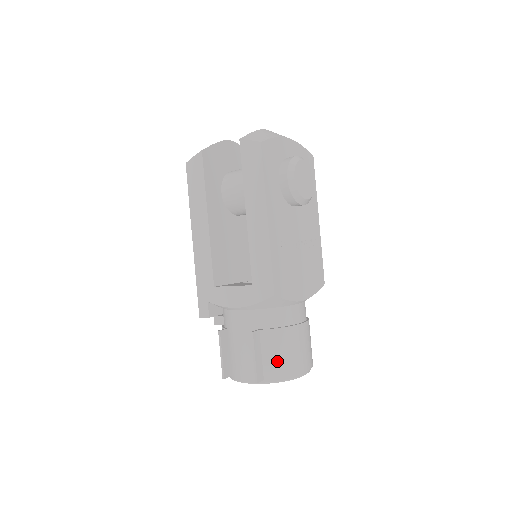
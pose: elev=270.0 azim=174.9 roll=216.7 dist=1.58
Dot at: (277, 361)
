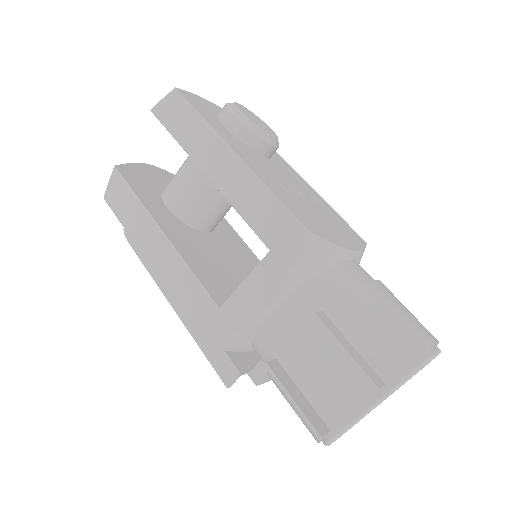
Dot at: (383, 341)
